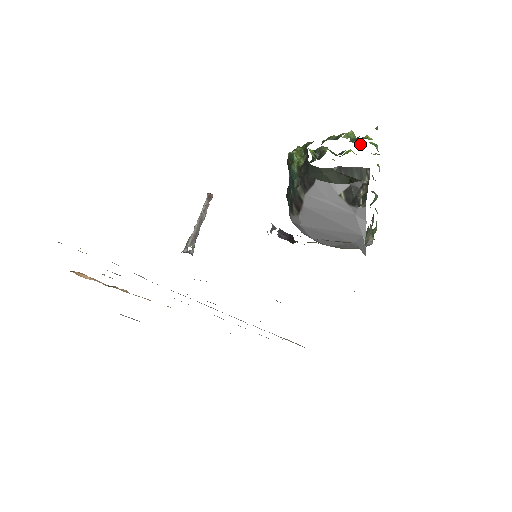
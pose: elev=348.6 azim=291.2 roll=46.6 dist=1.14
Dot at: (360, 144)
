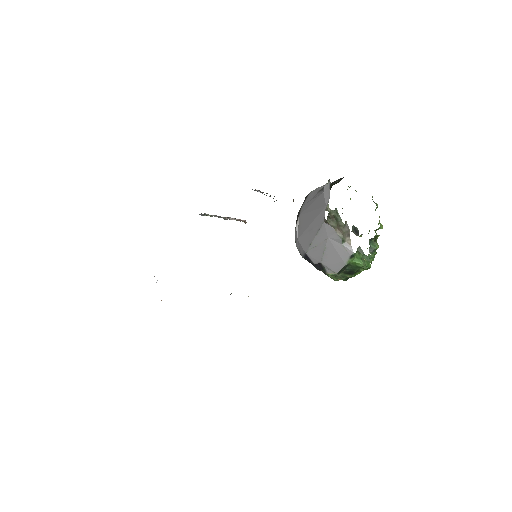
Dot at: occluded
